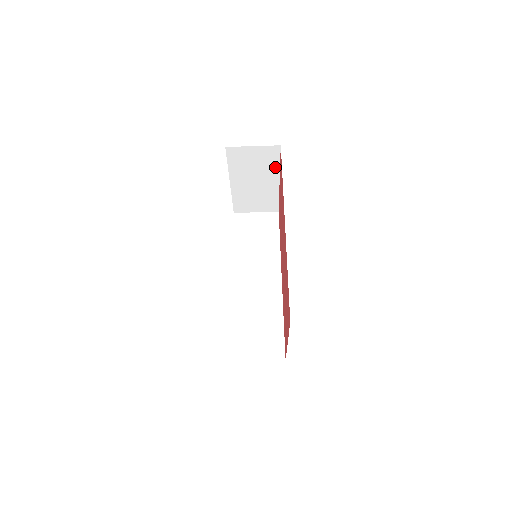
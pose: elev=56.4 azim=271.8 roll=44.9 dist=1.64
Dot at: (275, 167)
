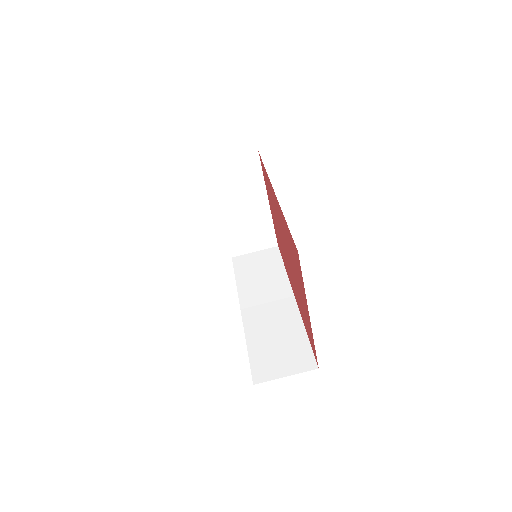
Dot at: (260, 182)
